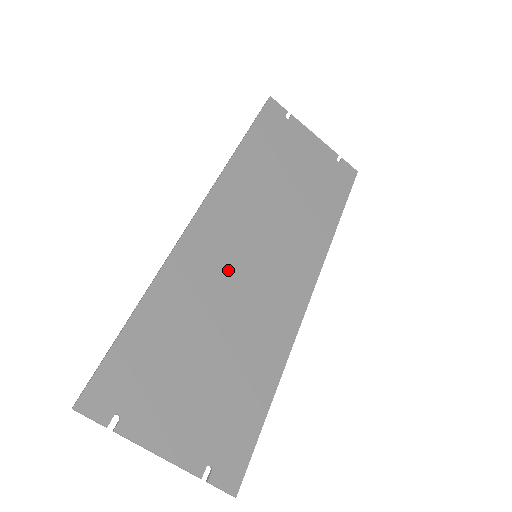
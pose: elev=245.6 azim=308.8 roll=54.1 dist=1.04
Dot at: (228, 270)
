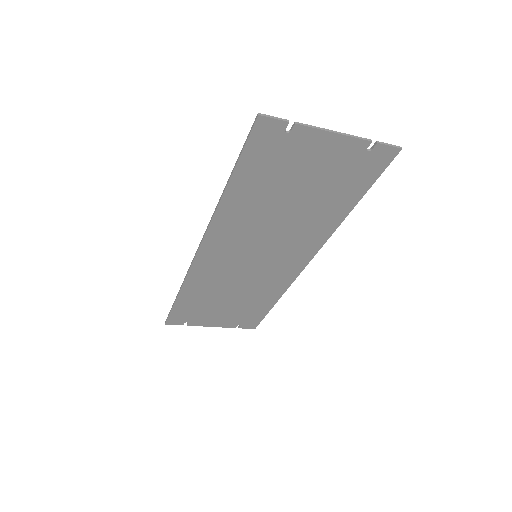
Dot at: (233, 269)
